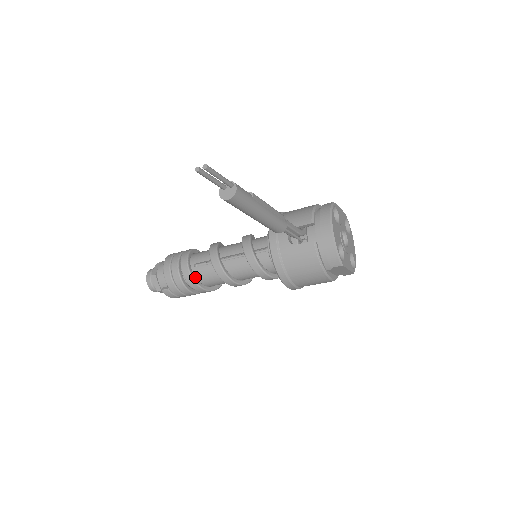
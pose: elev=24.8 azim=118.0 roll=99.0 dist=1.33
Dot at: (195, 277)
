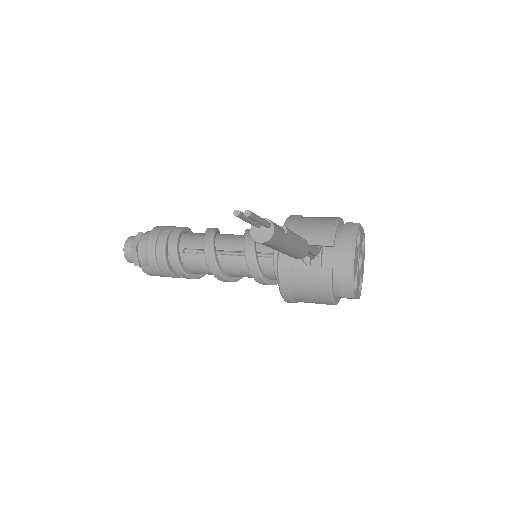
Dot at: (182, 263)
